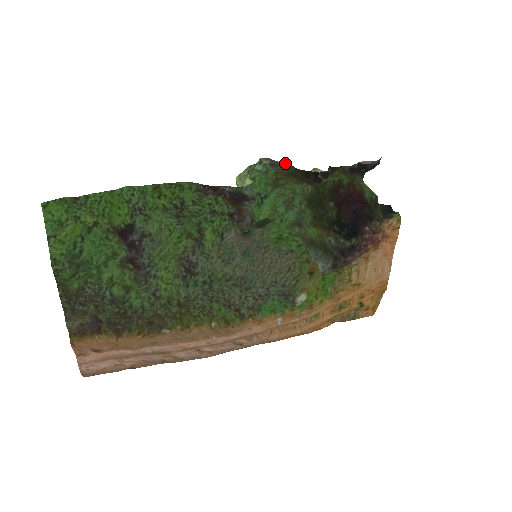
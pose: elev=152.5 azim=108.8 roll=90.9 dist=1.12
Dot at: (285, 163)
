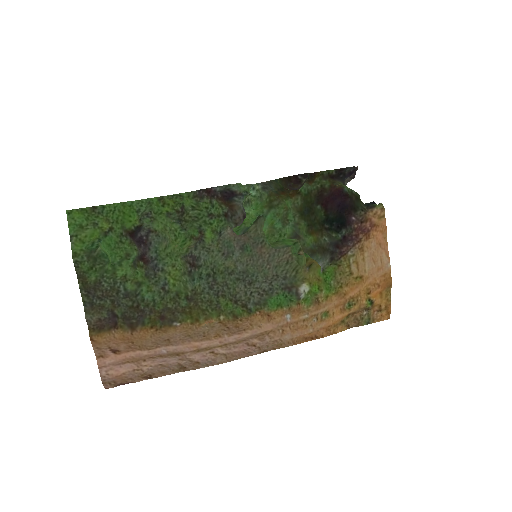
Dot at: (272, 180)
